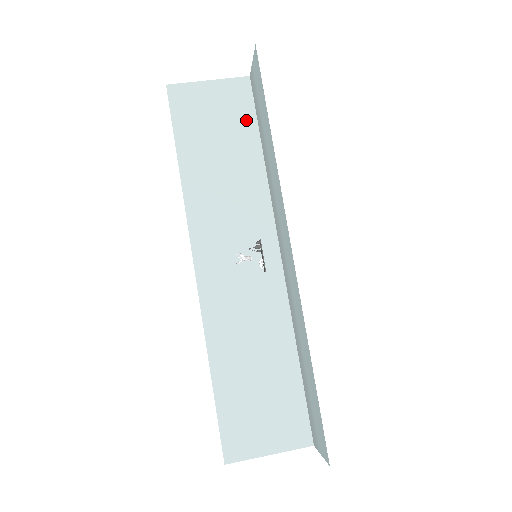
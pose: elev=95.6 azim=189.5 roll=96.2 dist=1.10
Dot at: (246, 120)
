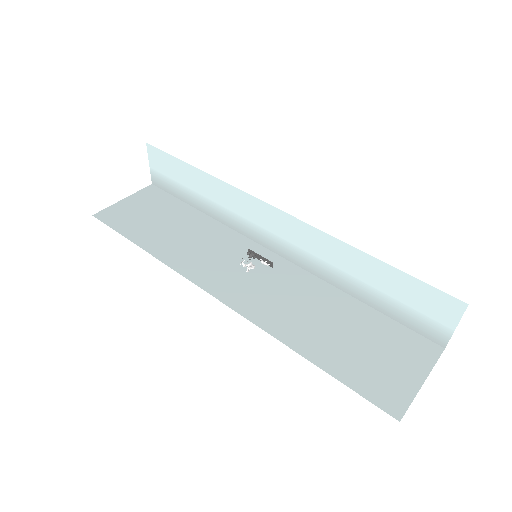
Dot at: (171, 203)
